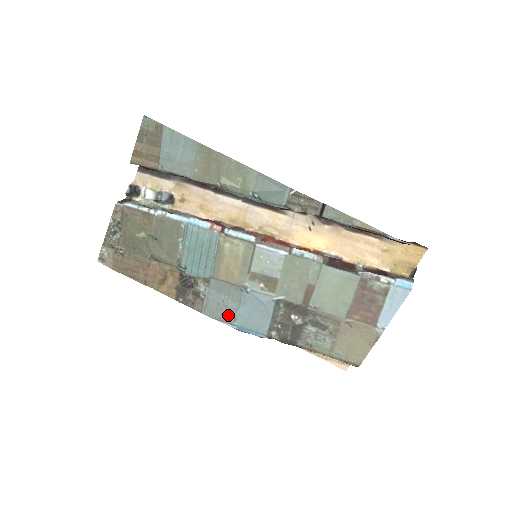
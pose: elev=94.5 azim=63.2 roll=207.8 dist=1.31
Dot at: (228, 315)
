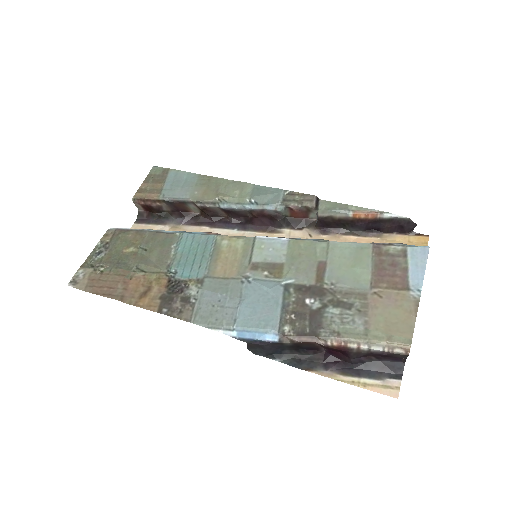
Dot at: (225, 317)
